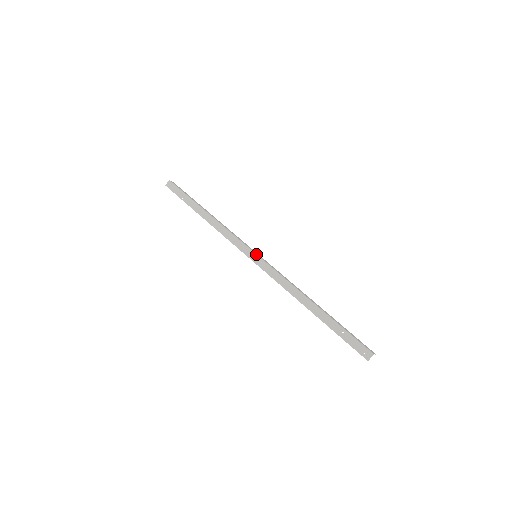
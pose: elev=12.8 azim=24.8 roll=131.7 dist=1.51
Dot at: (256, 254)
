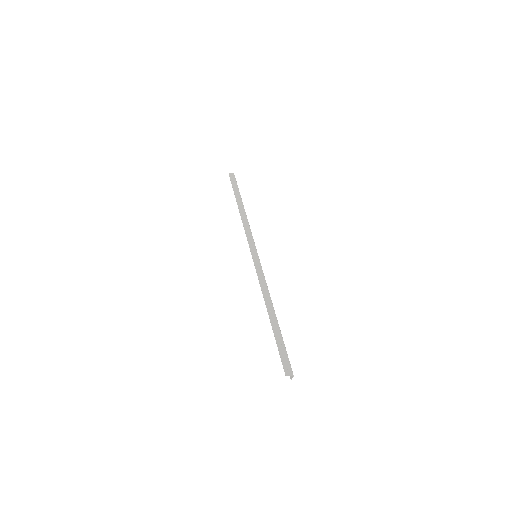
Dot at: occluded
